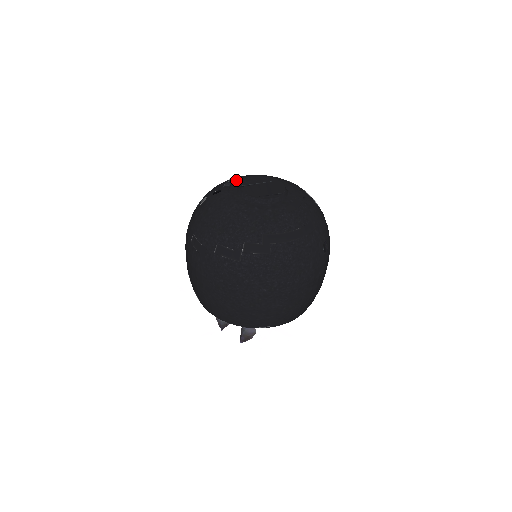
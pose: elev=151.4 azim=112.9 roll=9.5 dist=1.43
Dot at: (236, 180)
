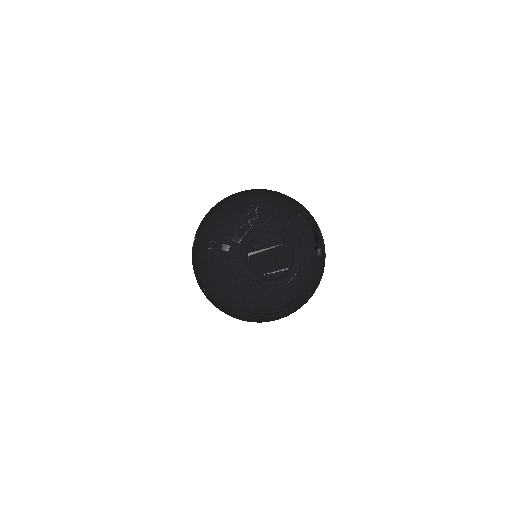
Dot at: (246, 233)
